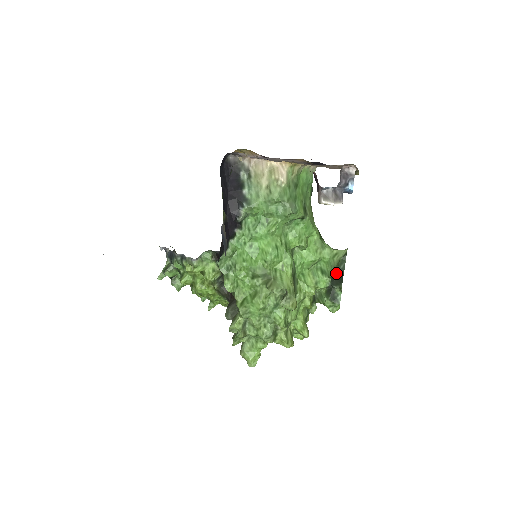
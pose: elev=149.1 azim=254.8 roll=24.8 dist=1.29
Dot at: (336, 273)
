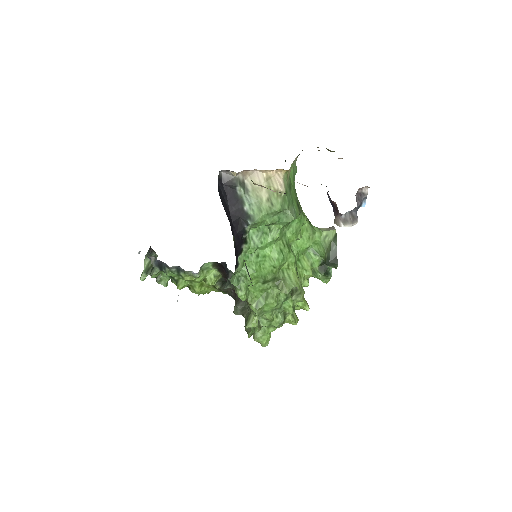
Dot at: (330, 255)
